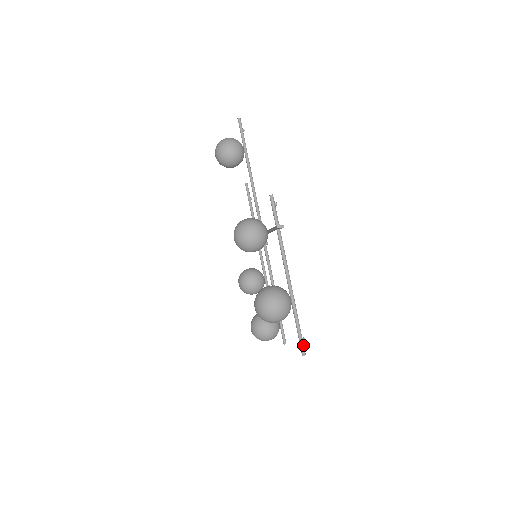
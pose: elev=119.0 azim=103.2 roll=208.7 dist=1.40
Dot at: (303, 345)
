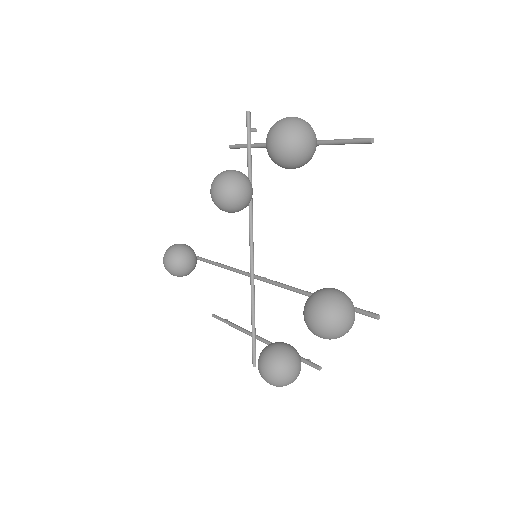
Dot at: (361, 139)
